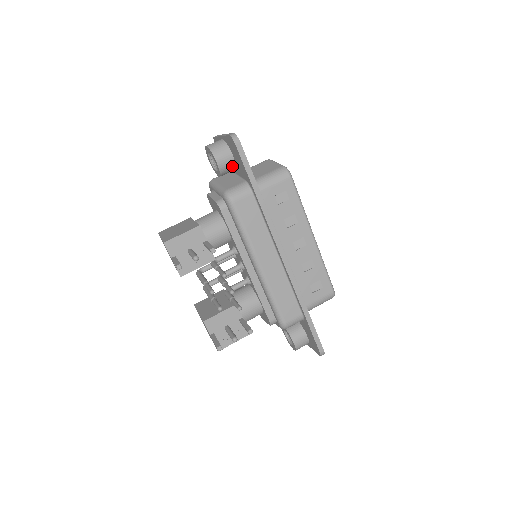
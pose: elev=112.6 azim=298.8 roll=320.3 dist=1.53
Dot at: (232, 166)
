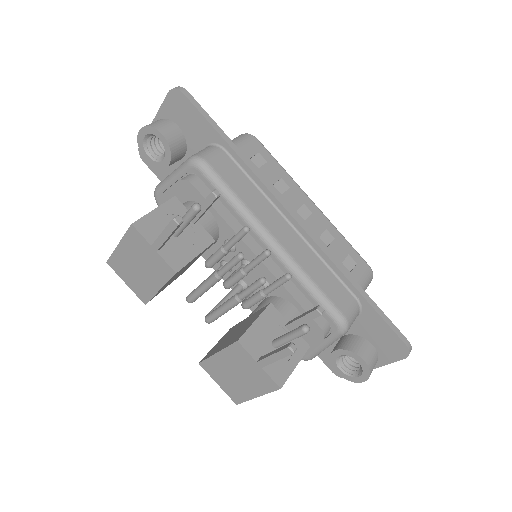
Dot at: (182, 142)
